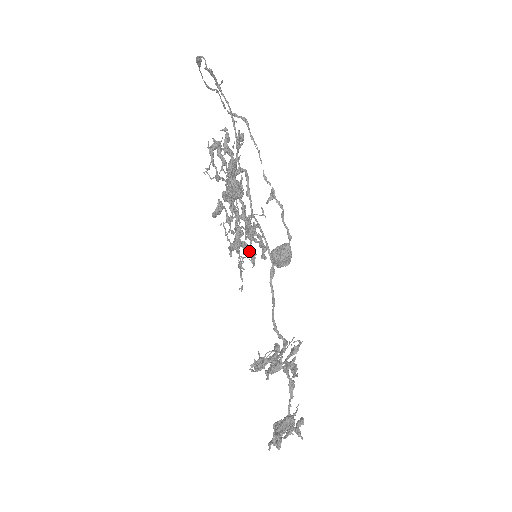
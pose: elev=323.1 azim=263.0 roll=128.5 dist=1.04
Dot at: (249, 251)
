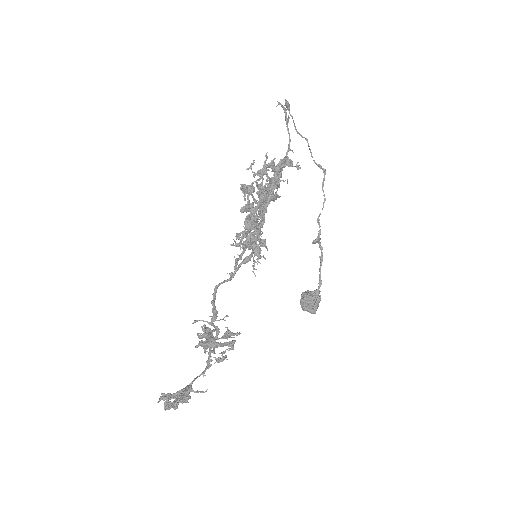
Dot at: (258, 255)
